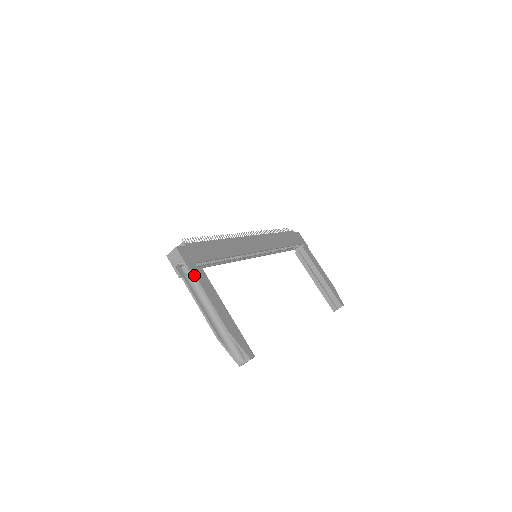
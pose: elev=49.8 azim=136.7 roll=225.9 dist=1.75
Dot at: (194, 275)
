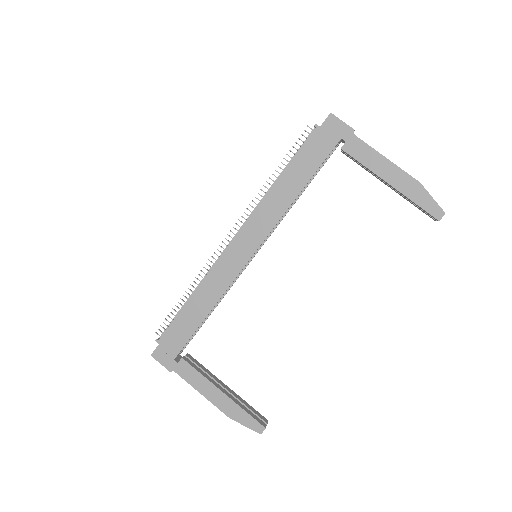
Dot at: occluded
